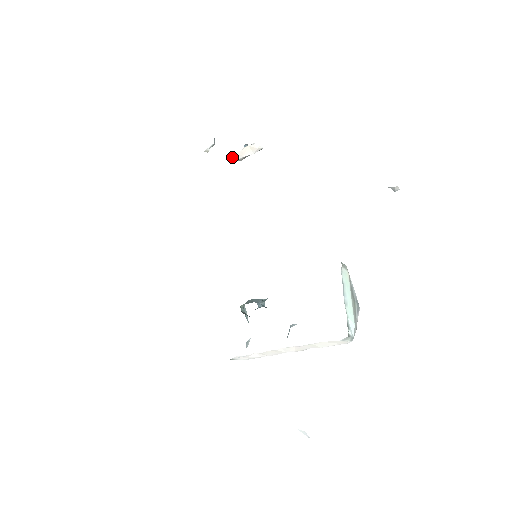
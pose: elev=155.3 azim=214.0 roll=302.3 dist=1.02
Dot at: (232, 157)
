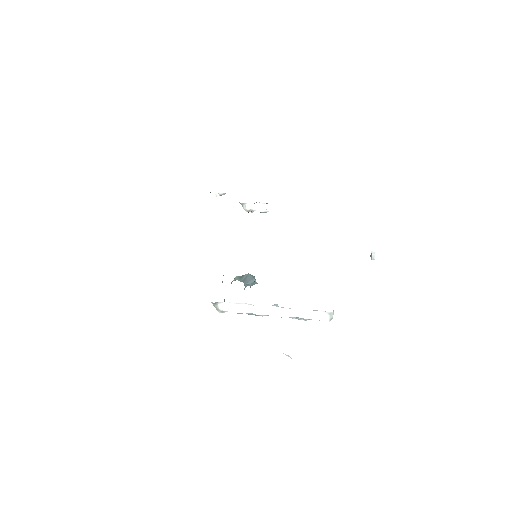
Dot at: (244, 204)
